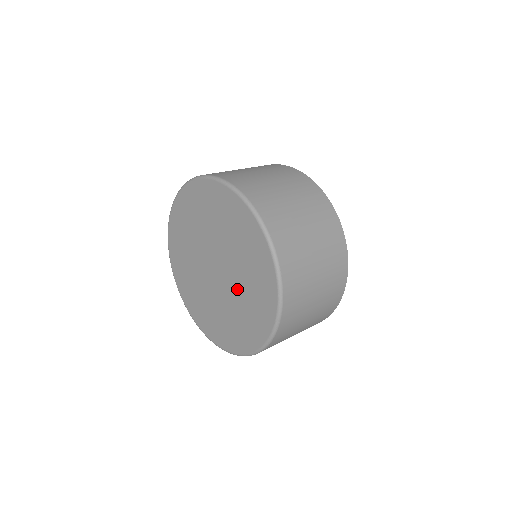
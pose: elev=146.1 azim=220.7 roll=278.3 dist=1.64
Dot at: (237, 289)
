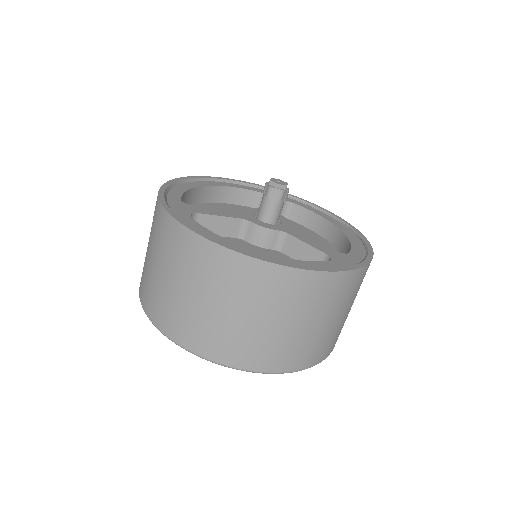
Dot at: occluded
